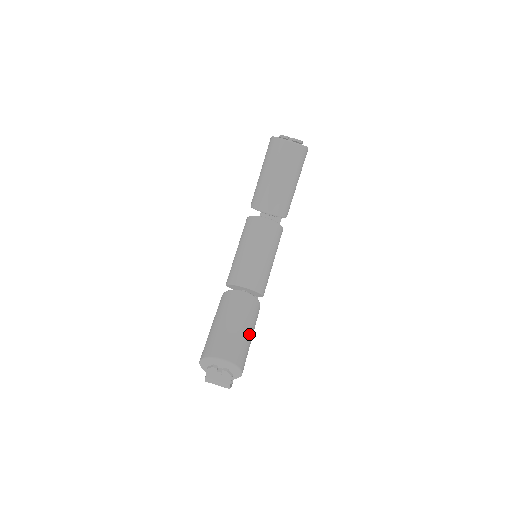
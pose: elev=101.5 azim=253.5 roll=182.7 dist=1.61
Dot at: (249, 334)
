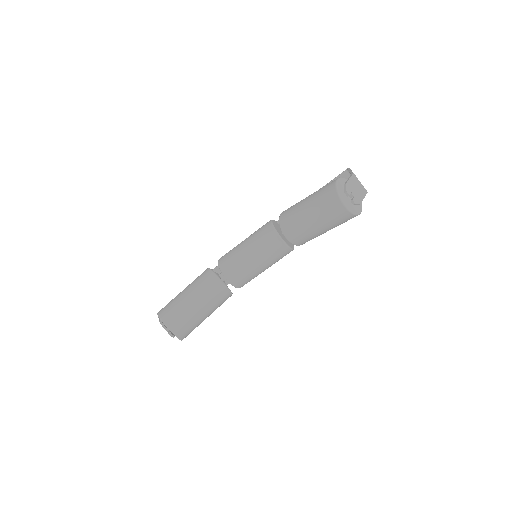
Dot at: (205, 317)
